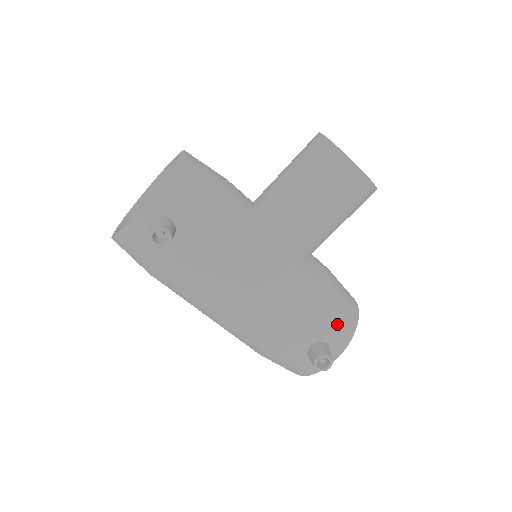
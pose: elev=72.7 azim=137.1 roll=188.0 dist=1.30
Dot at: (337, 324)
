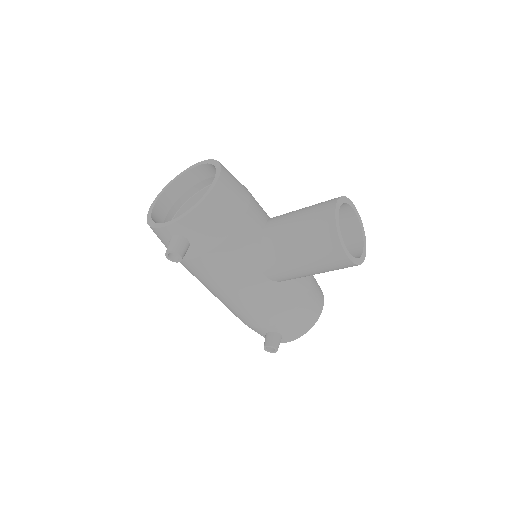
Dot at: (294, 326)
